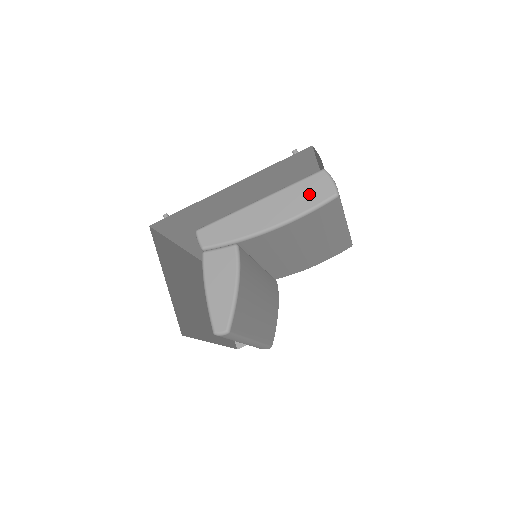
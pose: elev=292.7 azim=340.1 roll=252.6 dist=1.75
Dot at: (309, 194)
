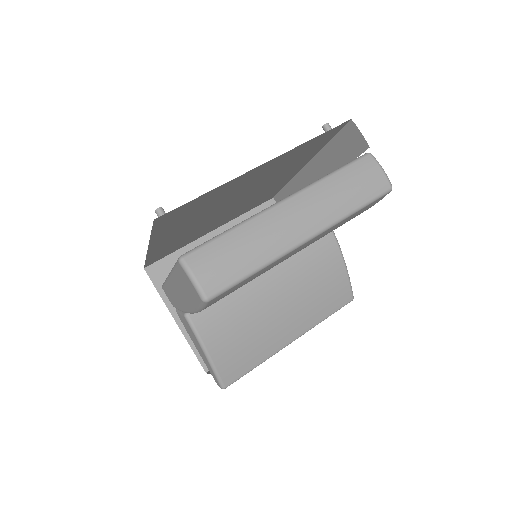
Dot at: (187, 289)
